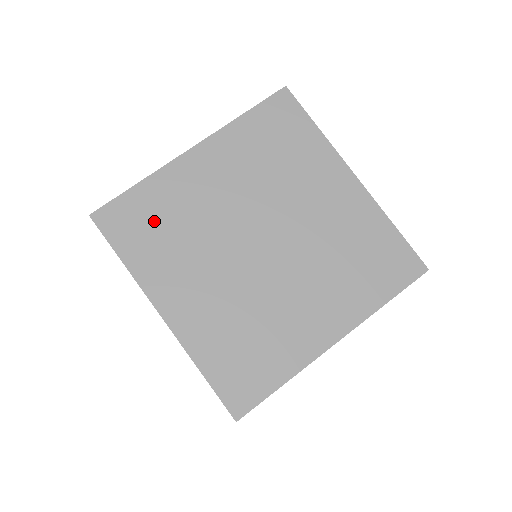
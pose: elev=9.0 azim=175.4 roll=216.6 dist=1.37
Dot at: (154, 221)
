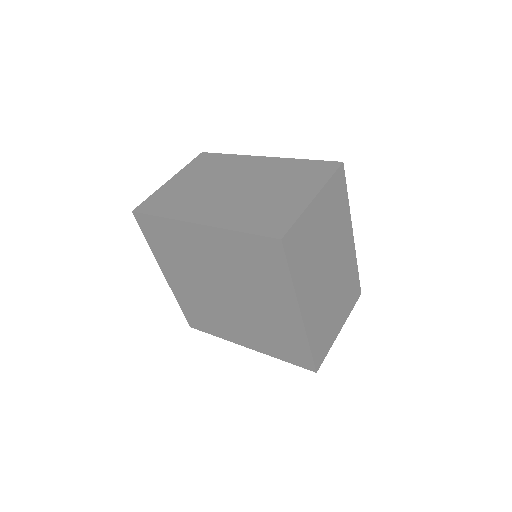
Dot at: (167, 240)
